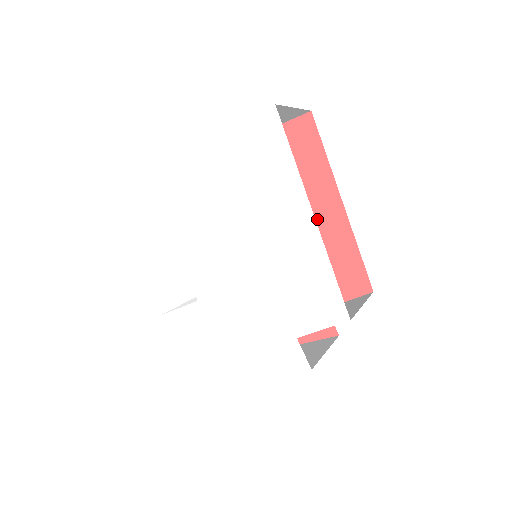
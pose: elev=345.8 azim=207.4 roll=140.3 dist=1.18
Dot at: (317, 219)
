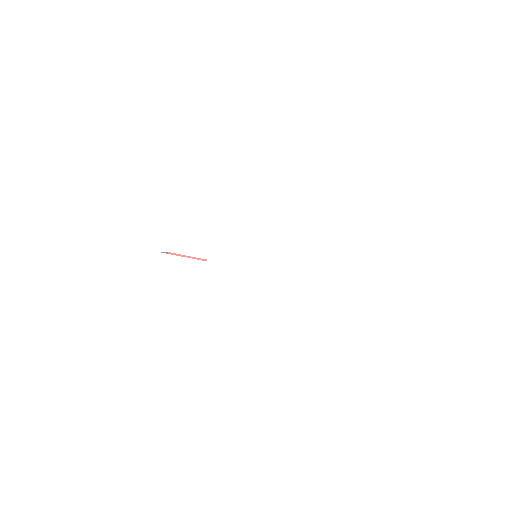
Dot at: occluded
